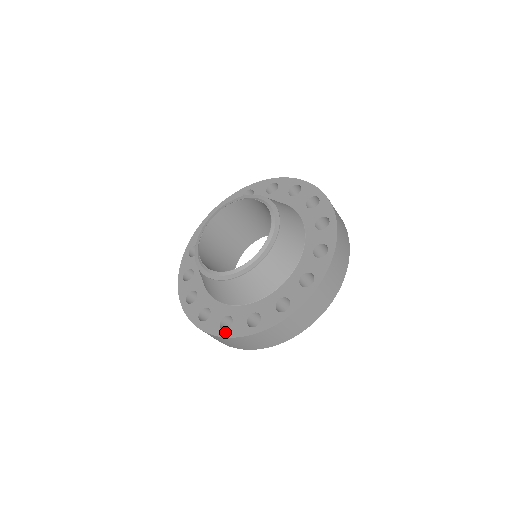
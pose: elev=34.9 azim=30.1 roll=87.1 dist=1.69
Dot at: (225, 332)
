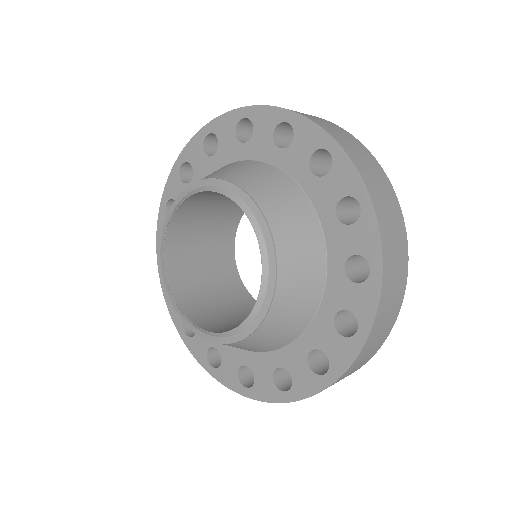
Dot at: (248, 391)
